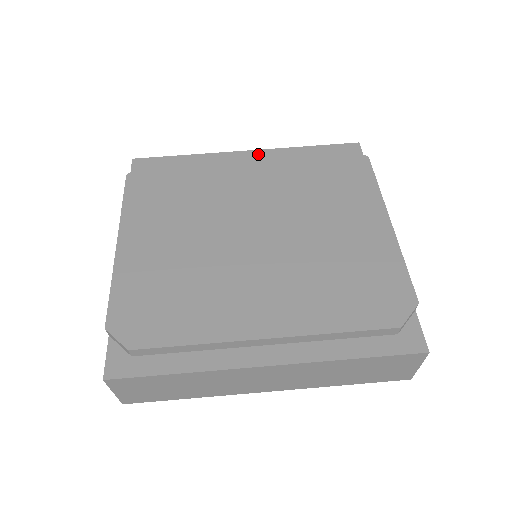
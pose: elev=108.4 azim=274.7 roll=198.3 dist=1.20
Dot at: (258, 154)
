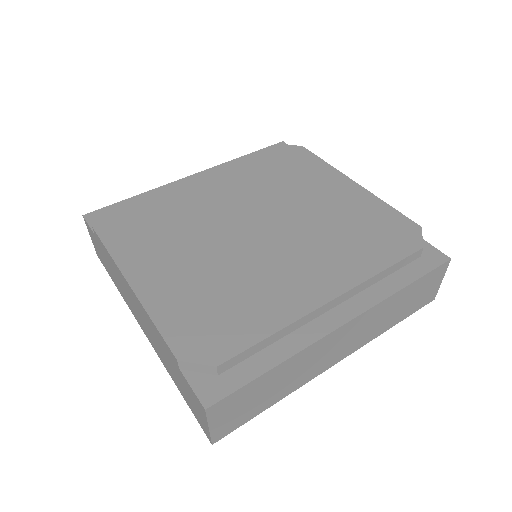
Dot at: (210, 171)
